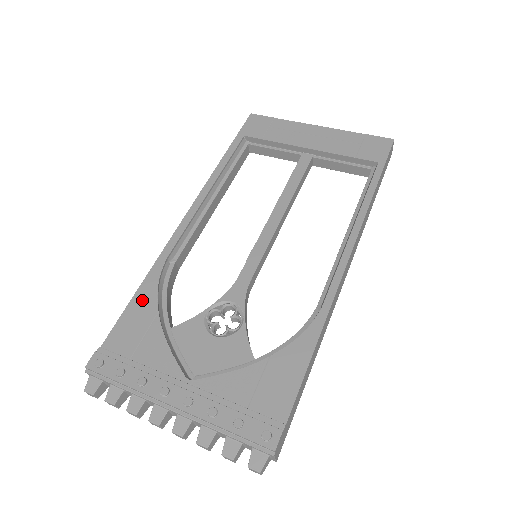
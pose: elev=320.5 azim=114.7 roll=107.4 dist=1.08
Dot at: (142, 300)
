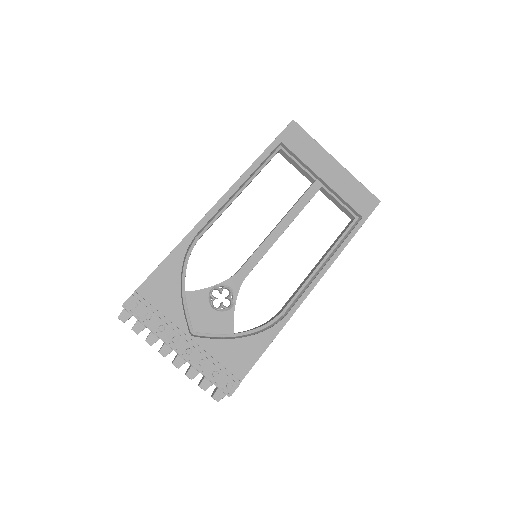
Dot at: (171, 265)
